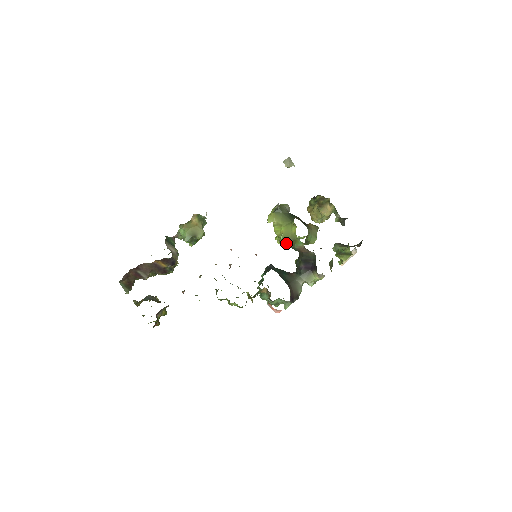
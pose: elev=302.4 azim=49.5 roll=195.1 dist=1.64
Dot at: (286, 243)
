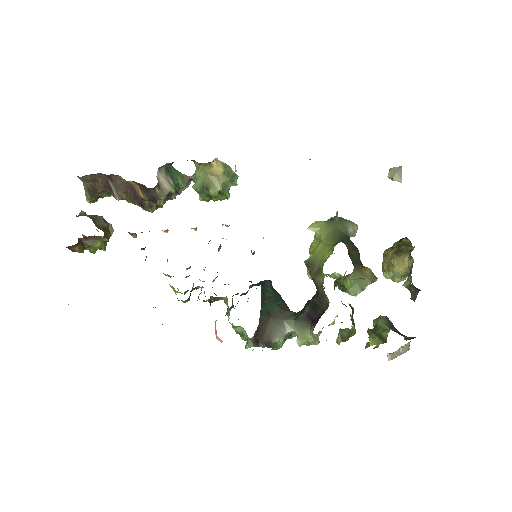
Dot at: (310, 267)
